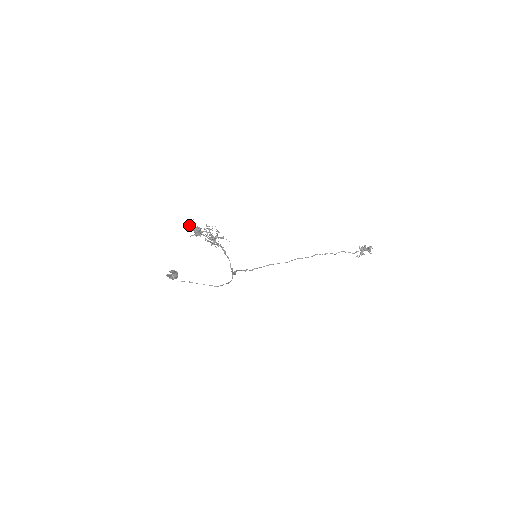
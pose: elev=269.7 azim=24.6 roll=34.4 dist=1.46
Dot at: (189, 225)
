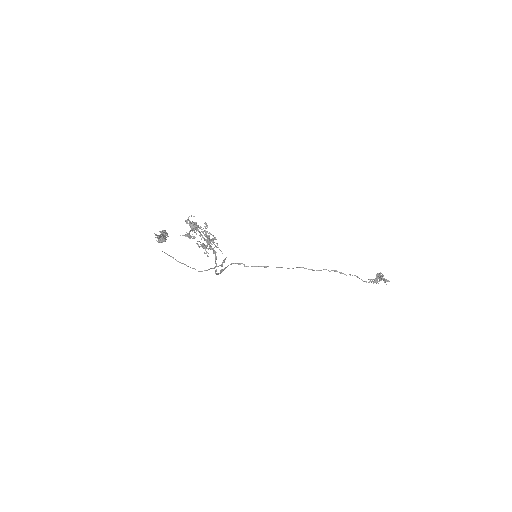
Dot at: (186, 220)
